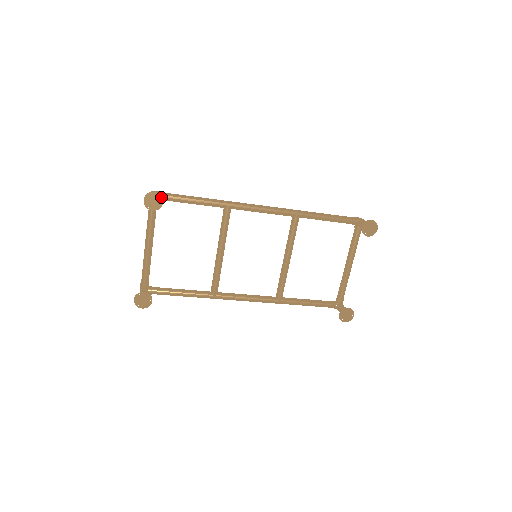
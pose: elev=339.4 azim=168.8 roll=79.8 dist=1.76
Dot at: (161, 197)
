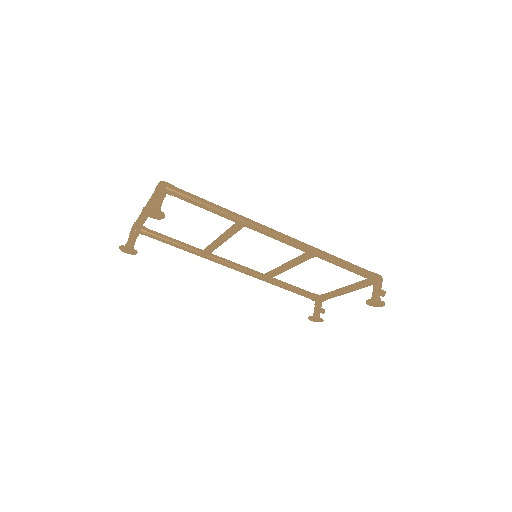
Dot at: (163, 214)
